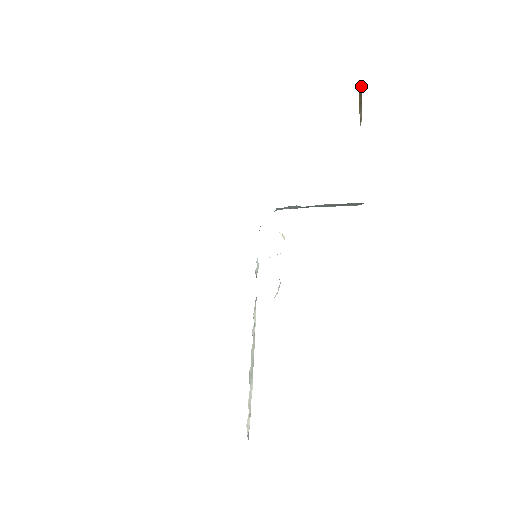
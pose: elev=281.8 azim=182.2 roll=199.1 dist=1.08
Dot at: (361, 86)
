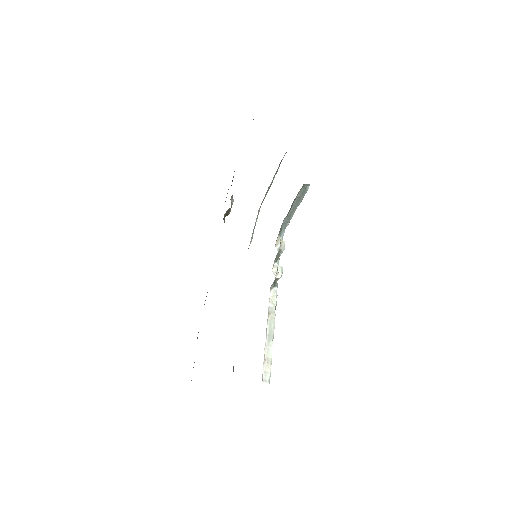
Dot at: occluded
